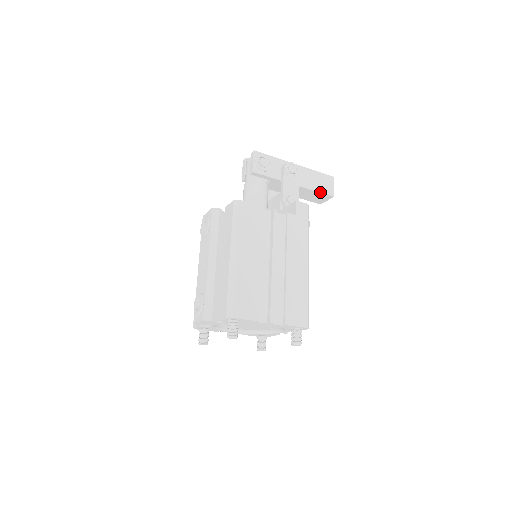
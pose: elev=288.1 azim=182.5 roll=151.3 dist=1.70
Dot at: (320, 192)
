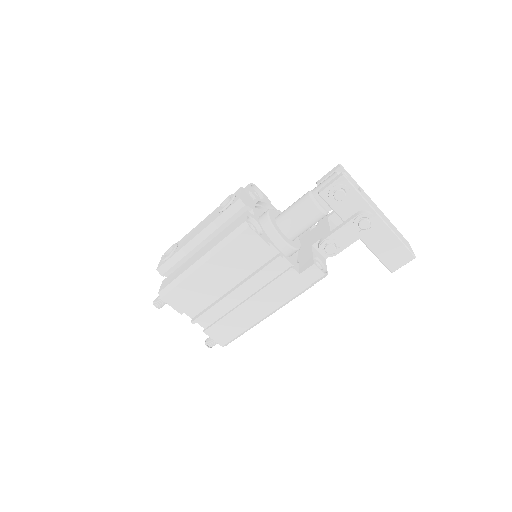
Dot at: (380, 259)
